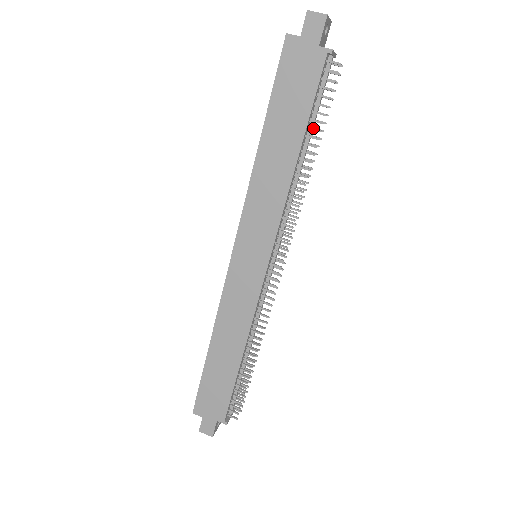
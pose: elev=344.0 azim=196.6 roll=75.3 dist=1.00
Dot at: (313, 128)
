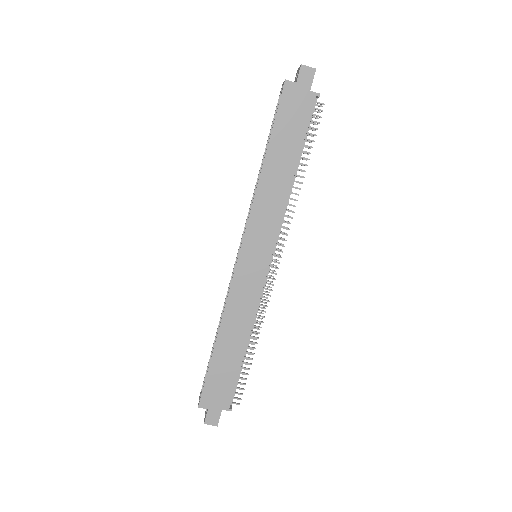
Dot at: (305, 151)
